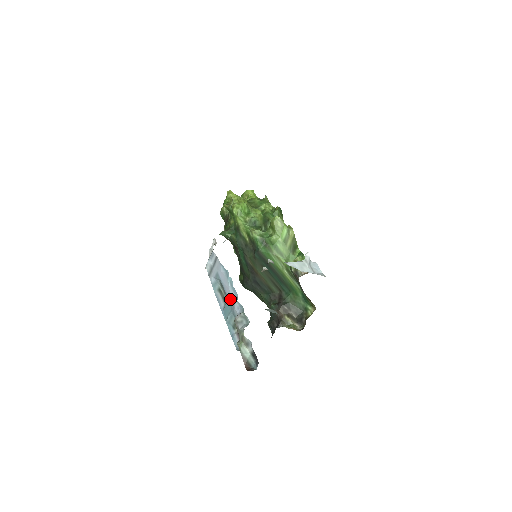
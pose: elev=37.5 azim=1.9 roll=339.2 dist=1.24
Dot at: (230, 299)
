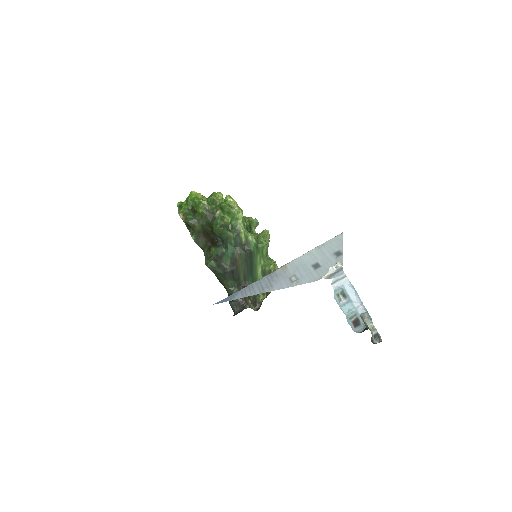
Dot at: (354, 303)
